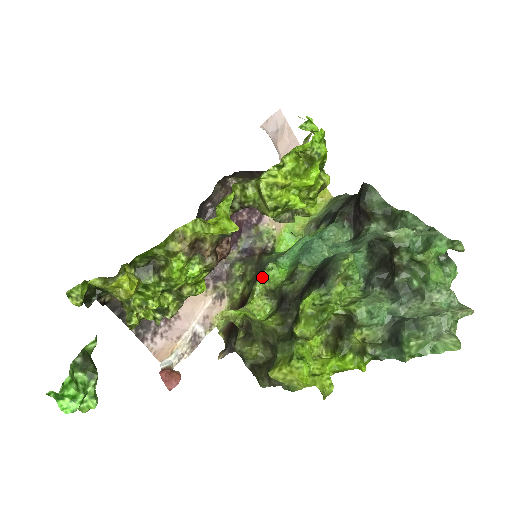
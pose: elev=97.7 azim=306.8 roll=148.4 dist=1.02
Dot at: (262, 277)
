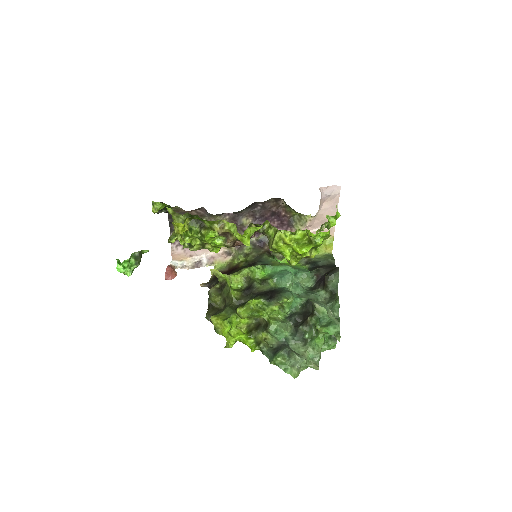
Dot at: (250, 268)
